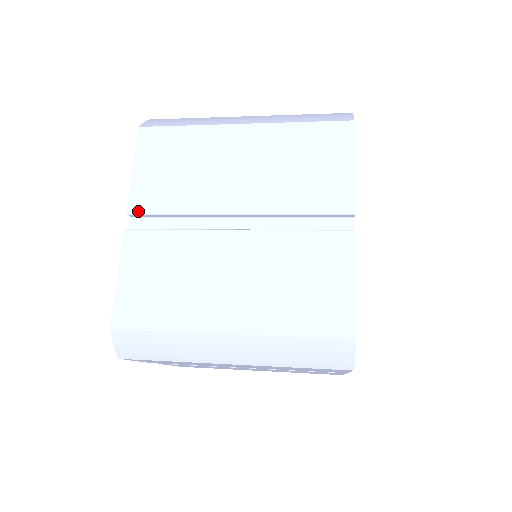
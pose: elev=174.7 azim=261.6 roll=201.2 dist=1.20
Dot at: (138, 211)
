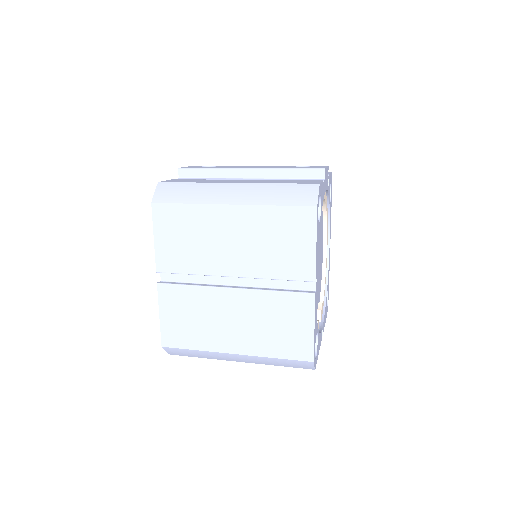
Dot at: (164, 271)
